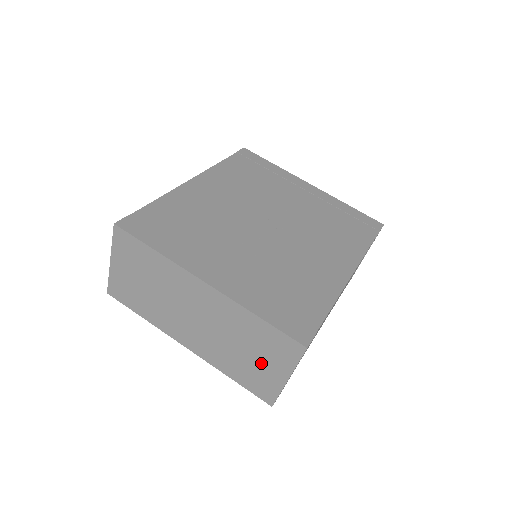
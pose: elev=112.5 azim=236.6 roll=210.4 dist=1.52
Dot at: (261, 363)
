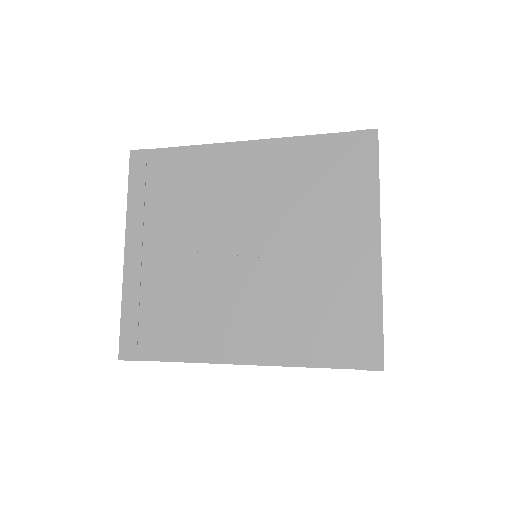
Dot at: occluded
